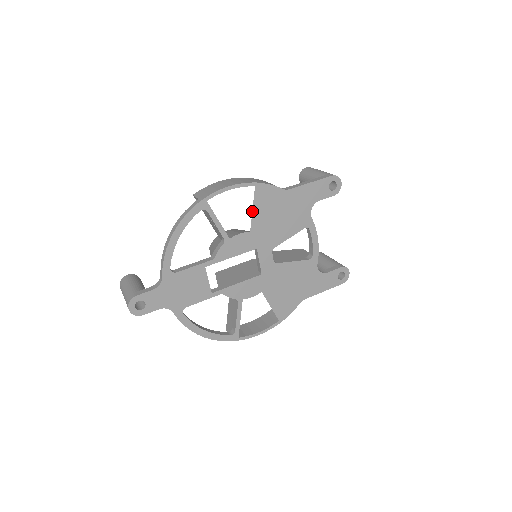
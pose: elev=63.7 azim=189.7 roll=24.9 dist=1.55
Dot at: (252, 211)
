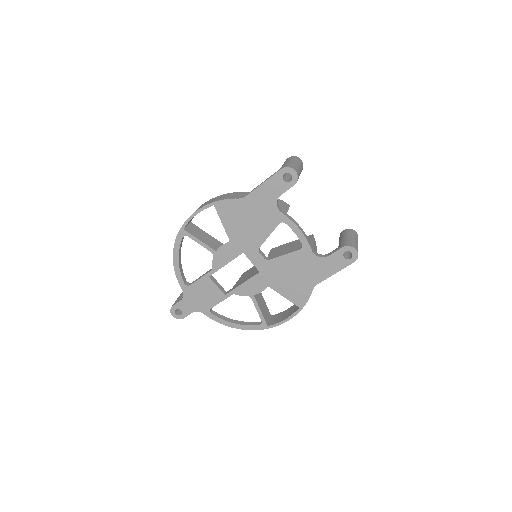
Dot at: occluded
